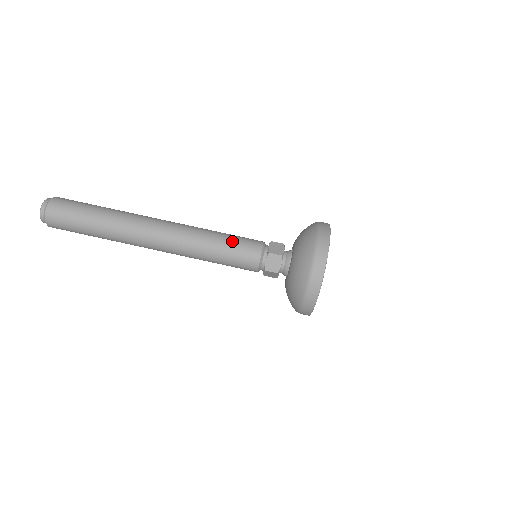
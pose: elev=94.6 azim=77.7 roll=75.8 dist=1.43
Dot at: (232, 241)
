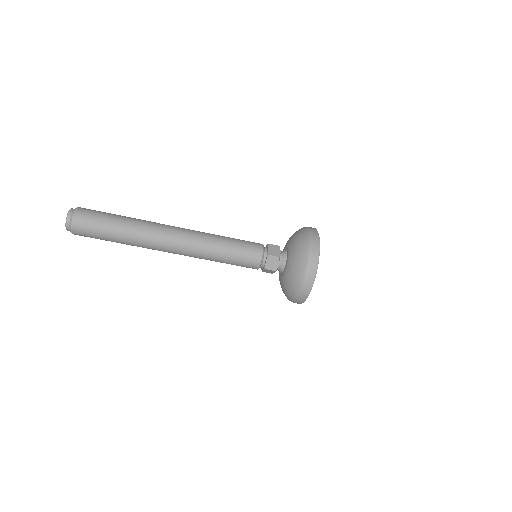
Dot at: (235, 259)
